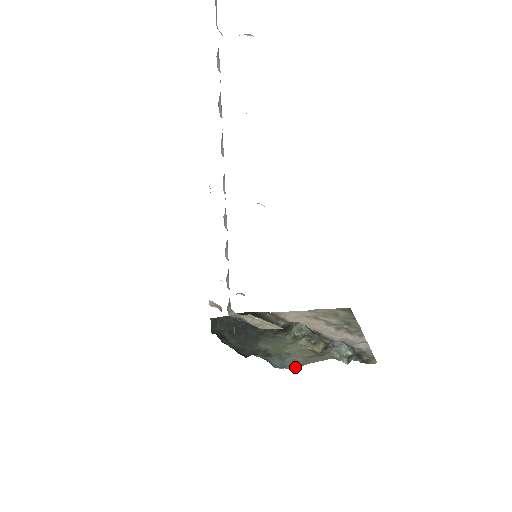
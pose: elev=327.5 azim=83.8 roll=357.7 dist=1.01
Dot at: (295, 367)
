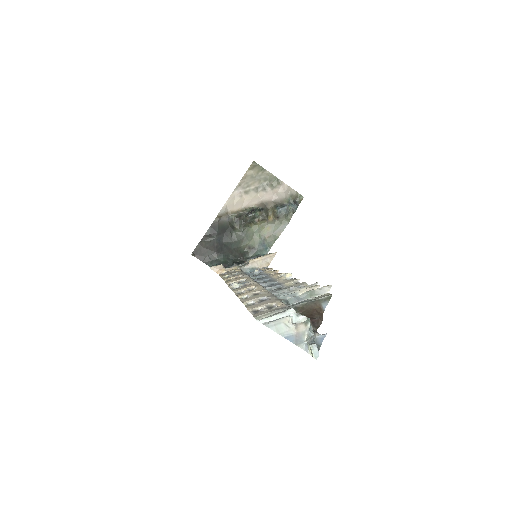
Dot at: occluded
